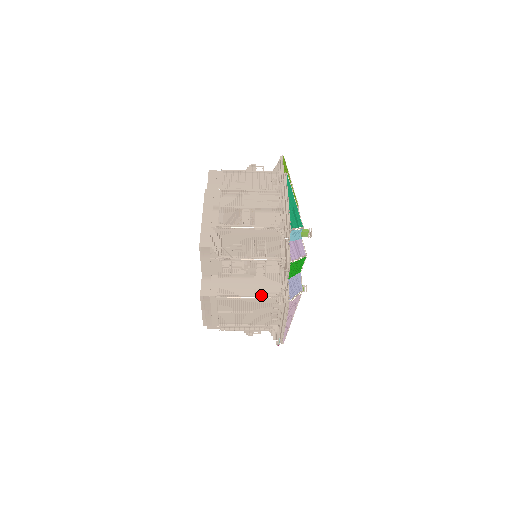
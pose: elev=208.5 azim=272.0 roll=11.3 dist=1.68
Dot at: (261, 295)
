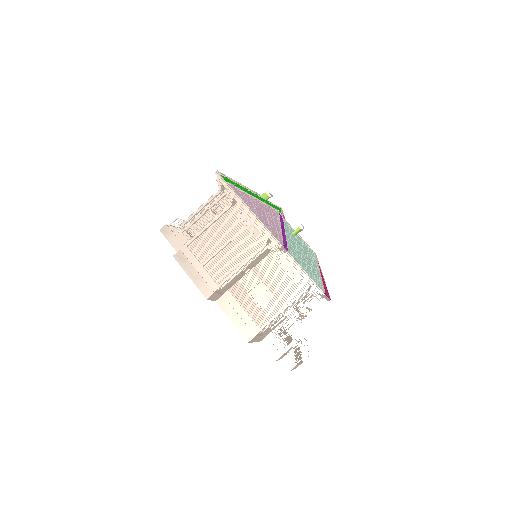
Dot at: (218, 214)
